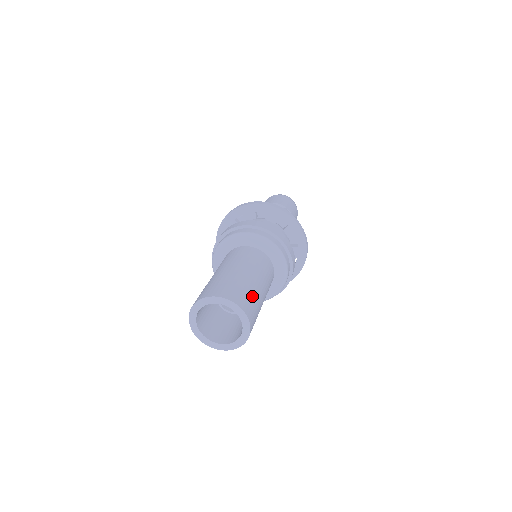
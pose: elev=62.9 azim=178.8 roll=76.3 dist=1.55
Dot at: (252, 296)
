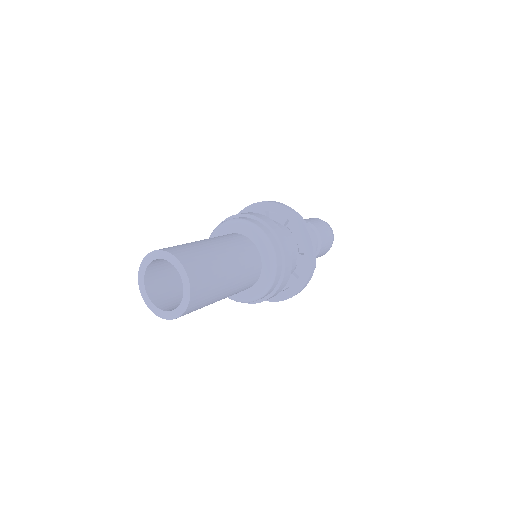
Dot at: (206, 304)
